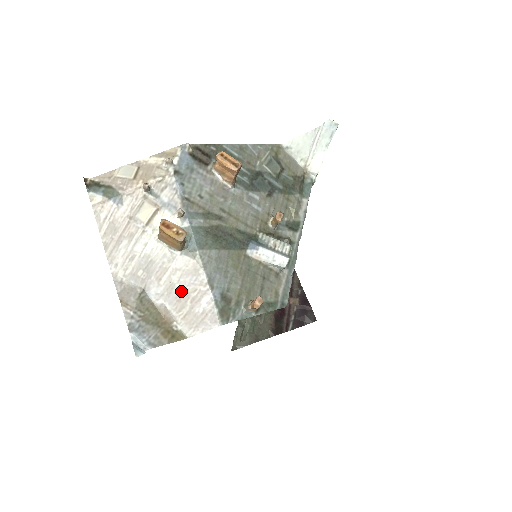
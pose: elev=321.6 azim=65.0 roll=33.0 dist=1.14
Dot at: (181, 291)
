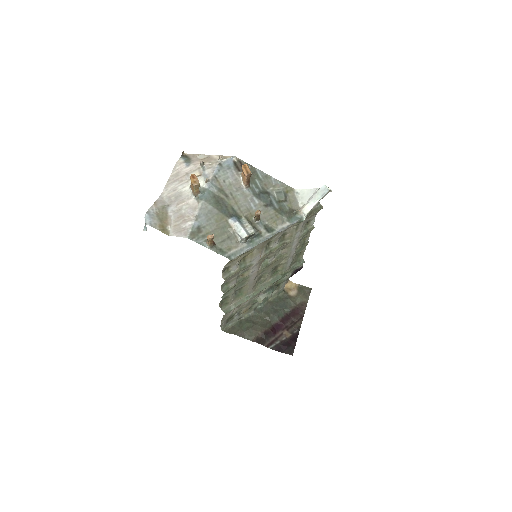
Dot at: (182, 214)
